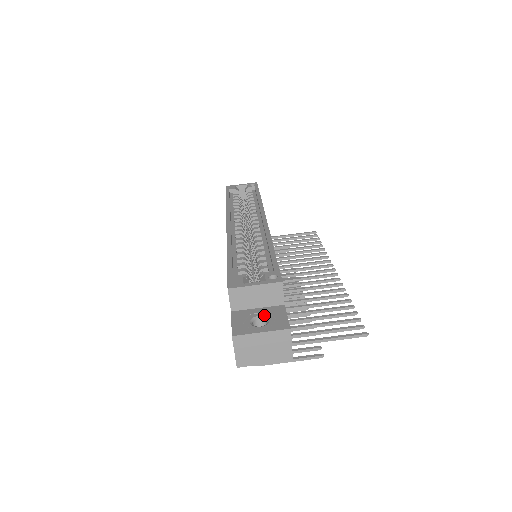
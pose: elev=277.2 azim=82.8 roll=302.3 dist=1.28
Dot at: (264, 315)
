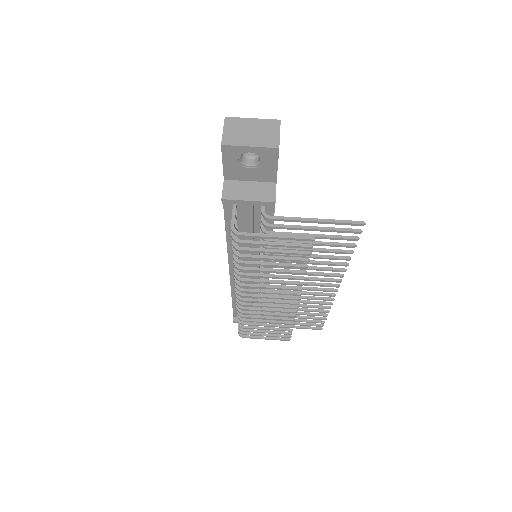
Dot at: occluded
